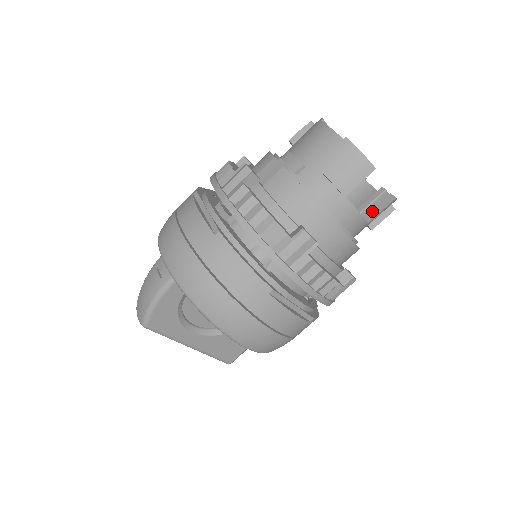
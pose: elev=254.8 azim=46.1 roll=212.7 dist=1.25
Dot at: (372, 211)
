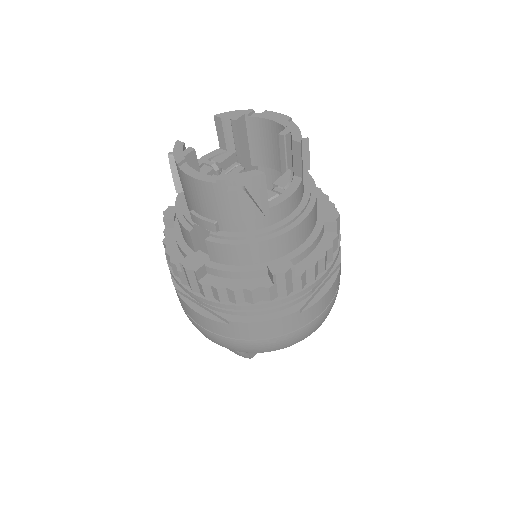
Dot at: (294, 165)
